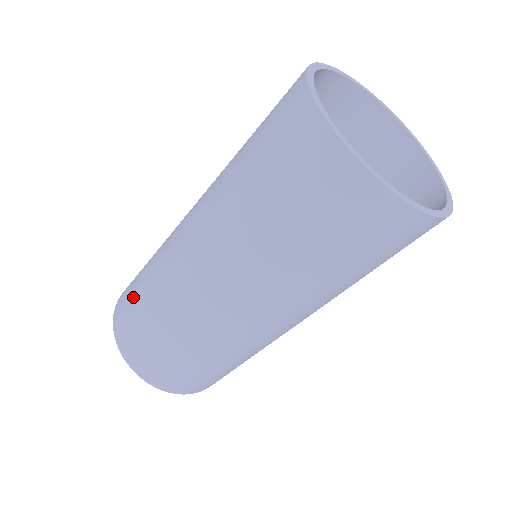
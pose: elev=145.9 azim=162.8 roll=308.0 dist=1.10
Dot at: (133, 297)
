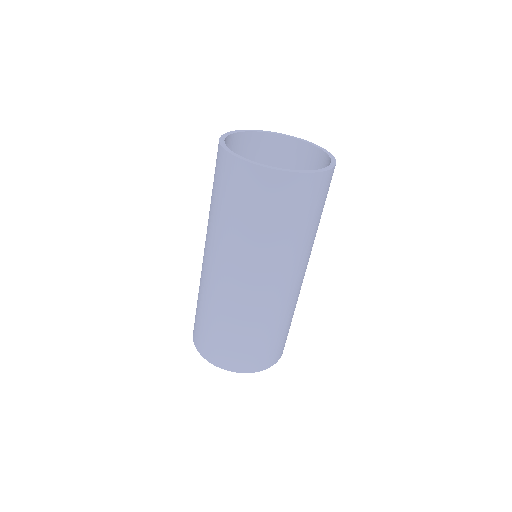
Dot at: (221, 341)
